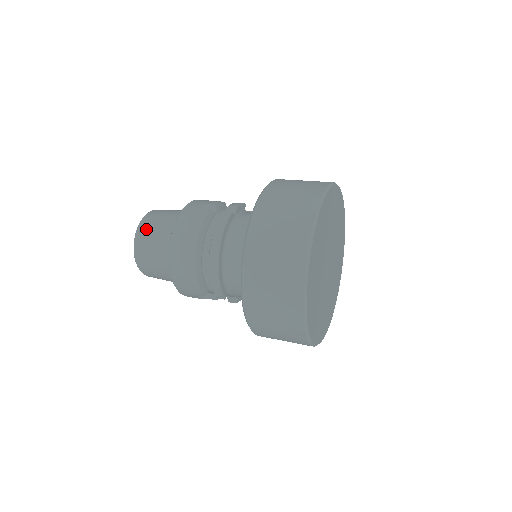
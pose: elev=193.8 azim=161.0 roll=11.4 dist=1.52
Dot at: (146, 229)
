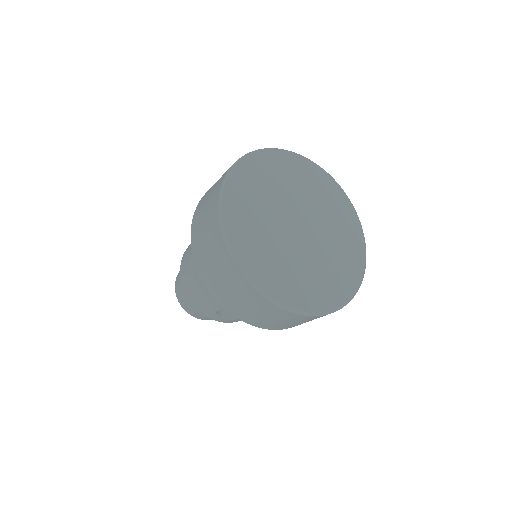
Dot at: (179, 274)
